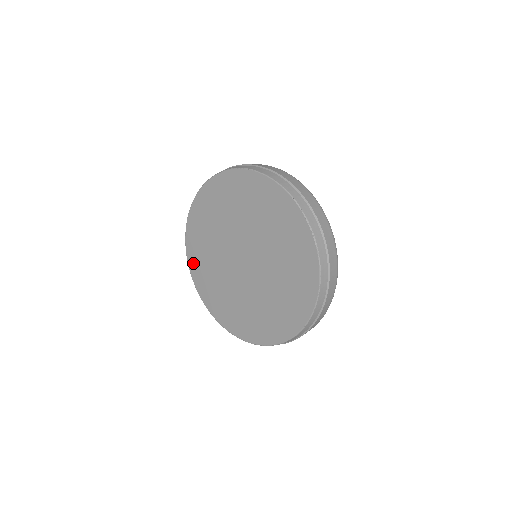
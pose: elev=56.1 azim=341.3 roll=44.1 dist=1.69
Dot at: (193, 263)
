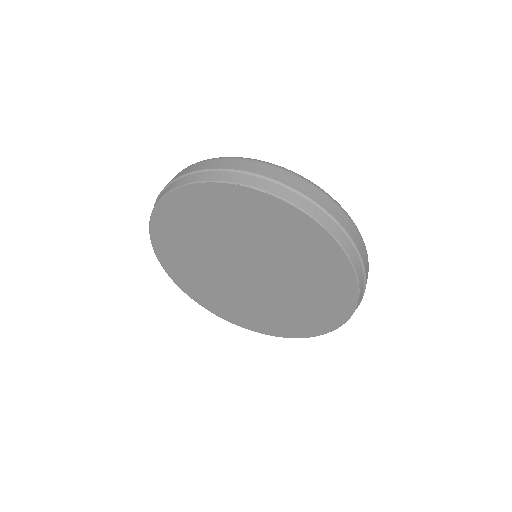
Dot at: (229, 317)
